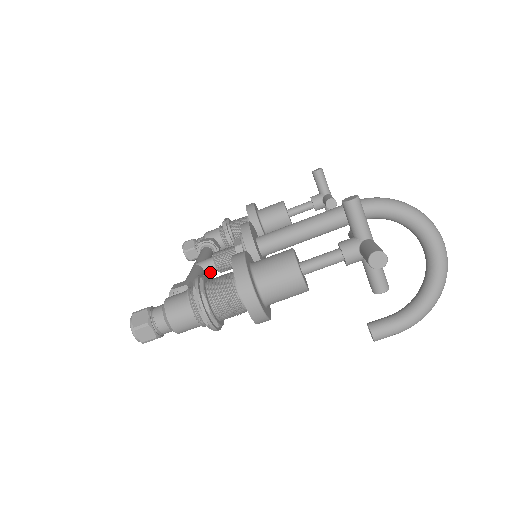
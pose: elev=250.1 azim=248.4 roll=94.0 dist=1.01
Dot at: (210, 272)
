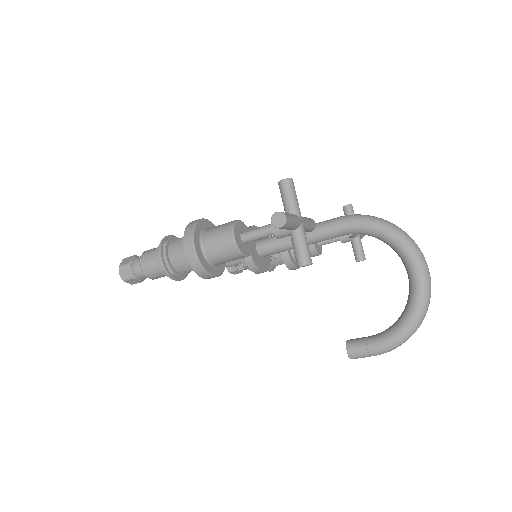
Dot at: occluded
